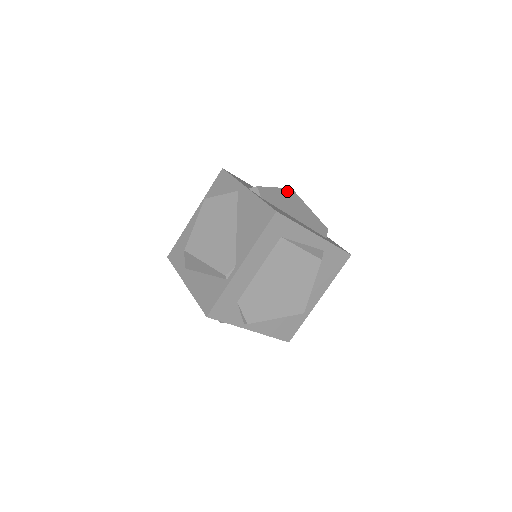
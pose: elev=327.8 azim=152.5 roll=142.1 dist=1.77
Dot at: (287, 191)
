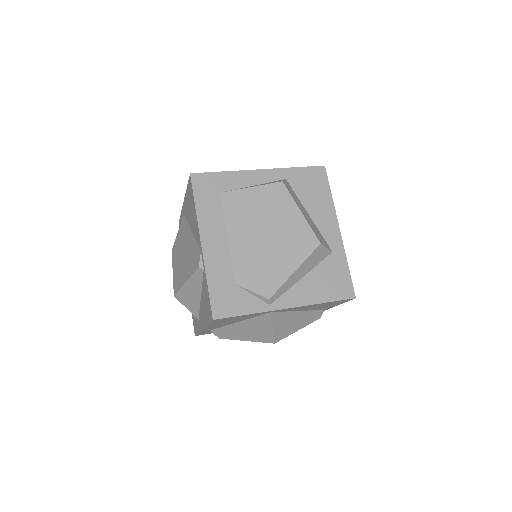
Dot at: occluded
